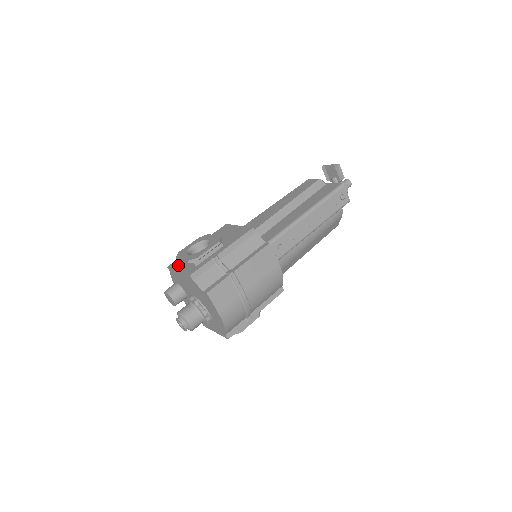
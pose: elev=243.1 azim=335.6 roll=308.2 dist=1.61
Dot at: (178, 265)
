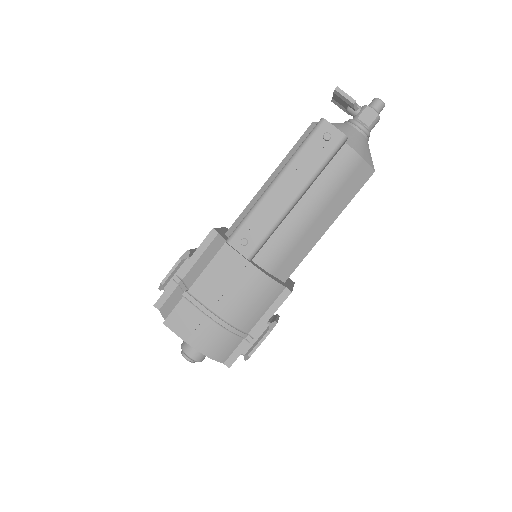
Dot at: occluded
